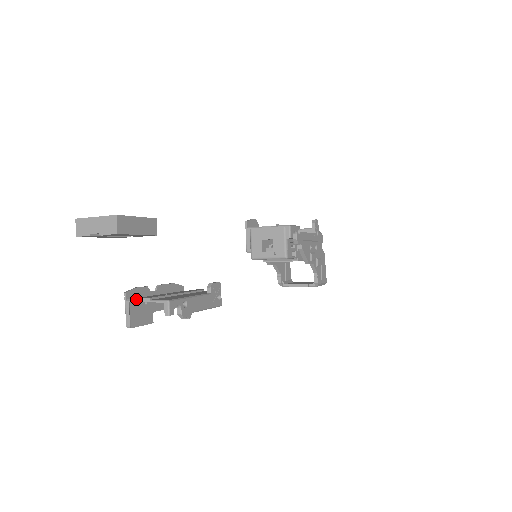
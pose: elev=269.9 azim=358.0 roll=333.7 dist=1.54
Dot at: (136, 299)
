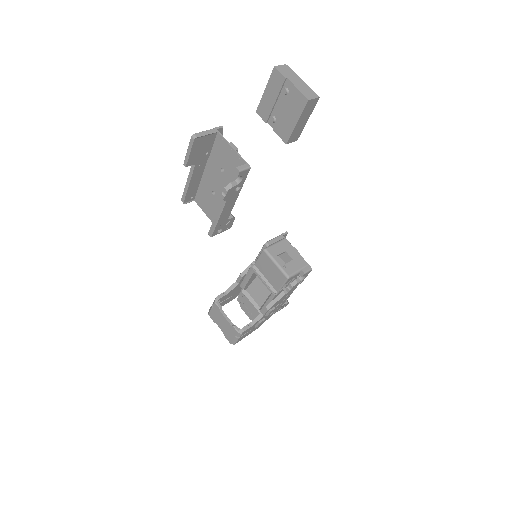
Dot at: occluded
